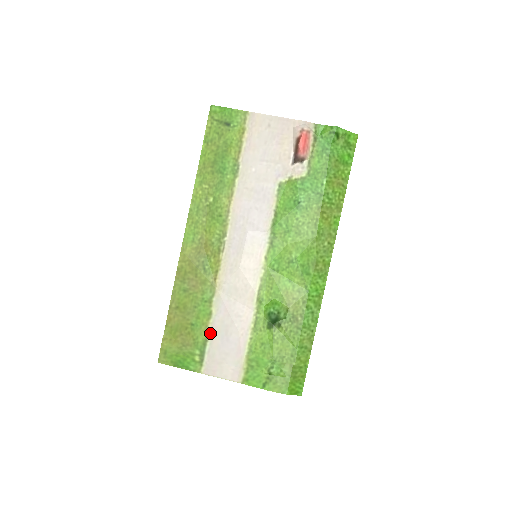
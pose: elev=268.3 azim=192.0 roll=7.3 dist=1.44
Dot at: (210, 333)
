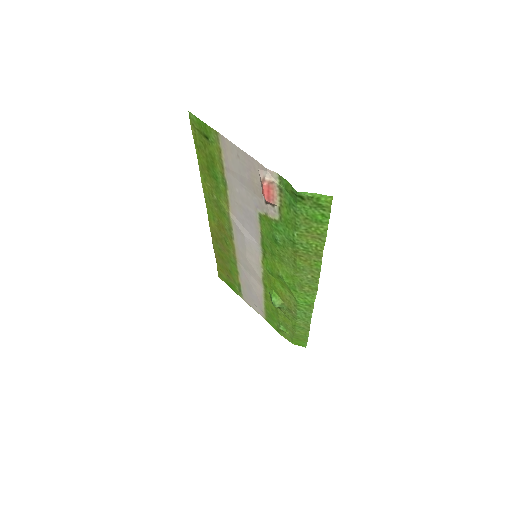
Dot at: (241, 282)
